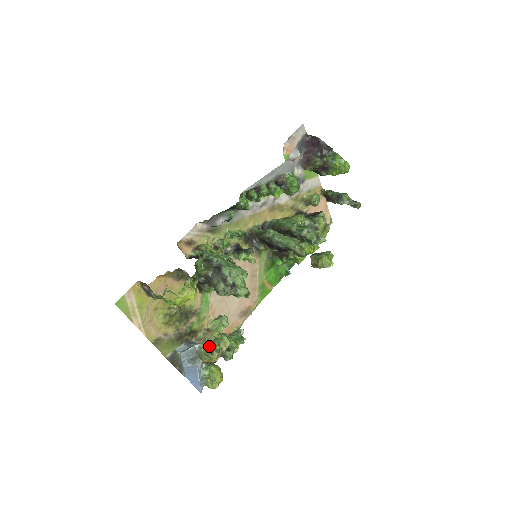
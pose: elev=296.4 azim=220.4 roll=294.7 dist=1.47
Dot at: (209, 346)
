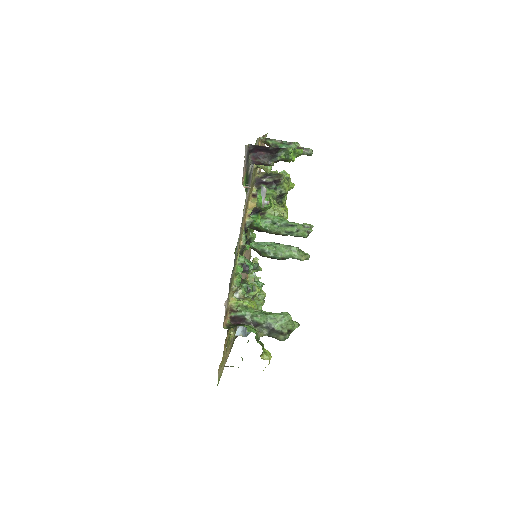
Dot at: occluded
